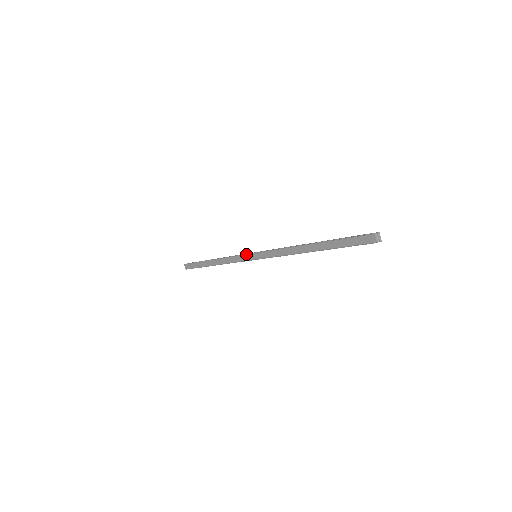
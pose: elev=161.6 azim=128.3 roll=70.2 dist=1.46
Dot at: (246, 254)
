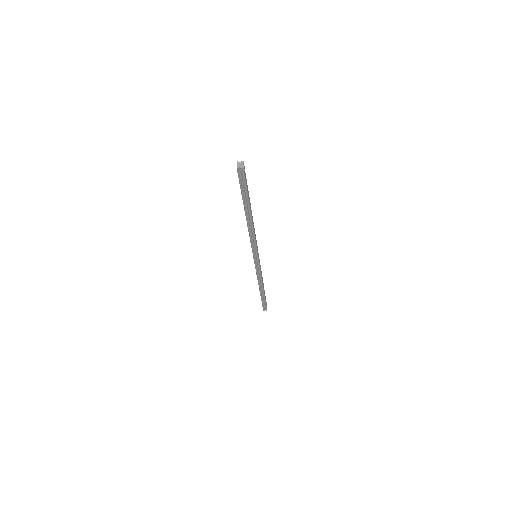
Dot at: occluded
